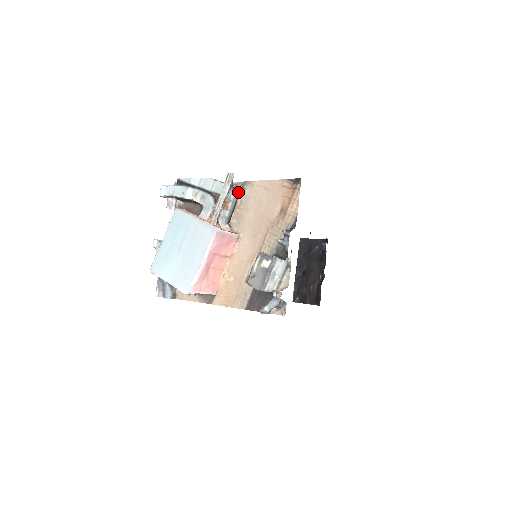
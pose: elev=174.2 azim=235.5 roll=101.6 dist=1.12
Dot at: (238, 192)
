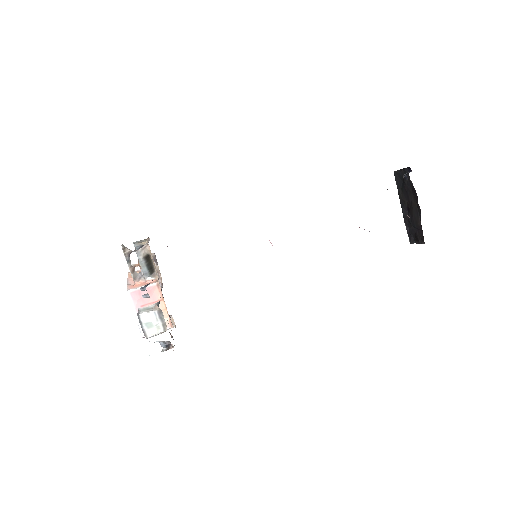
Dot at: (146, 249)
